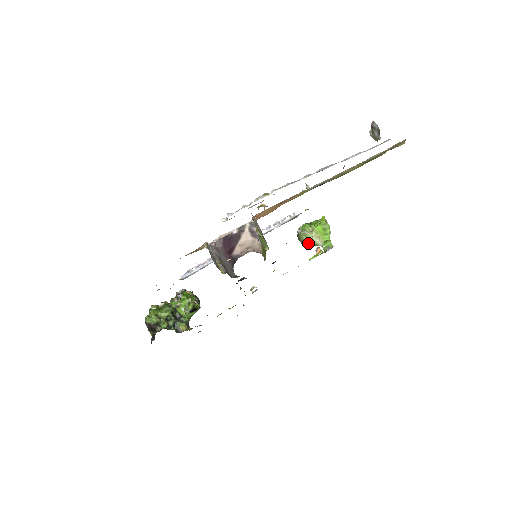
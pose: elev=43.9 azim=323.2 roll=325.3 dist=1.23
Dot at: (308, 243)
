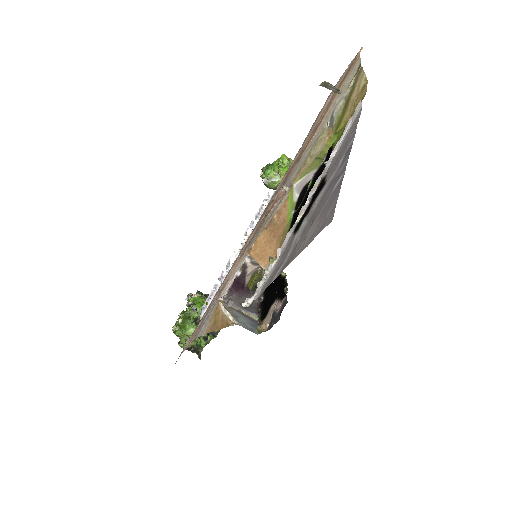
Dot at: occluded
